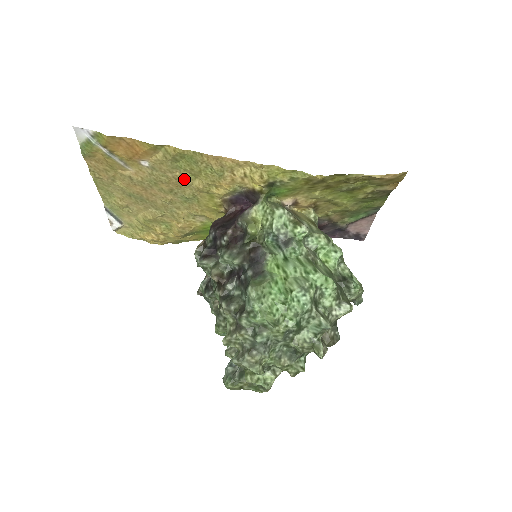
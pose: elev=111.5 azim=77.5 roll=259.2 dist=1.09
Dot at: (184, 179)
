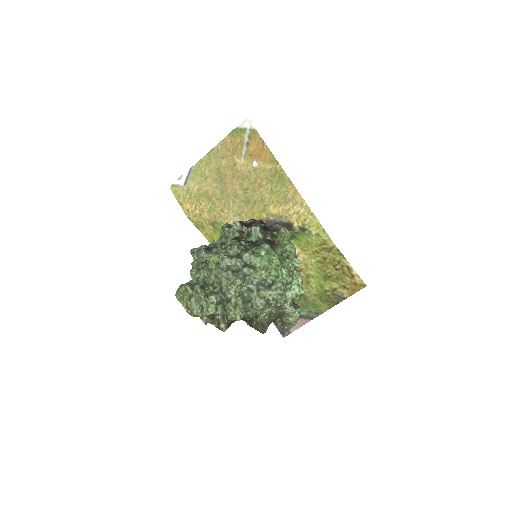
Dot at: (264, 189)
